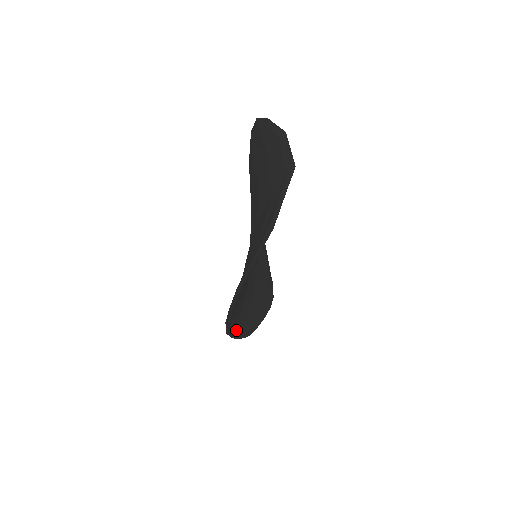
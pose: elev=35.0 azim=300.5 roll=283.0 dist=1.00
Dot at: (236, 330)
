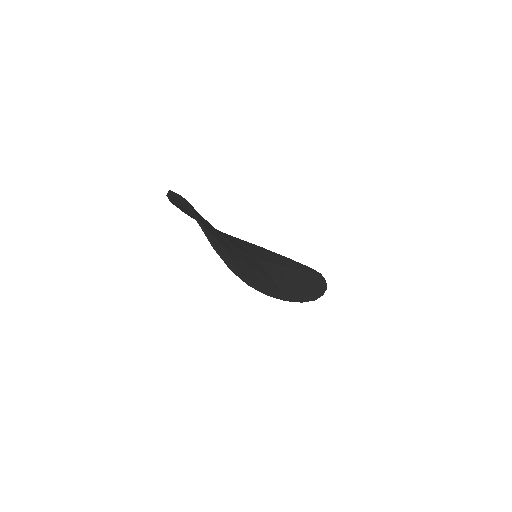
Dot at: (286, 297)
